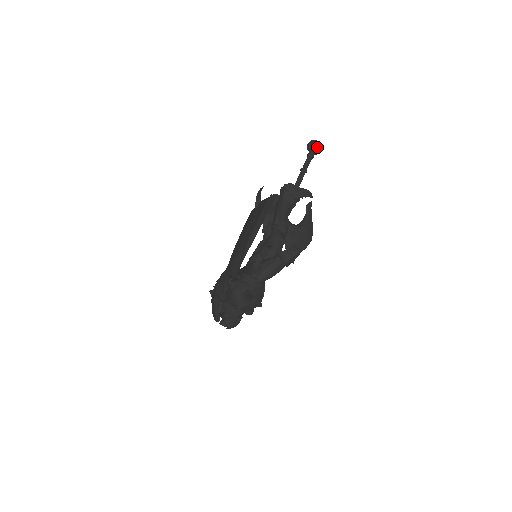
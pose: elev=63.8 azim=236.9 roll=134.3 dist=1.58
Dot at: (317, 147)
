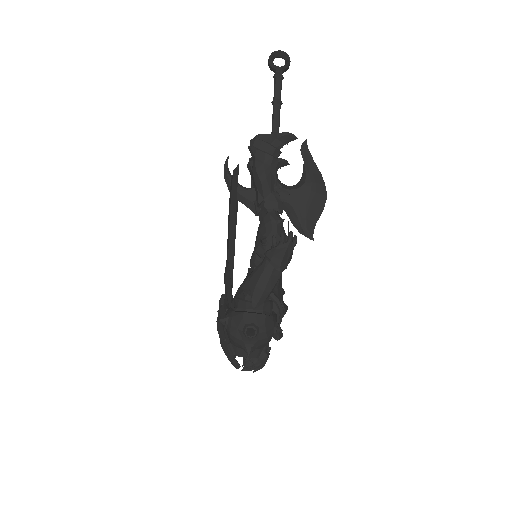
Dot at: occluded
